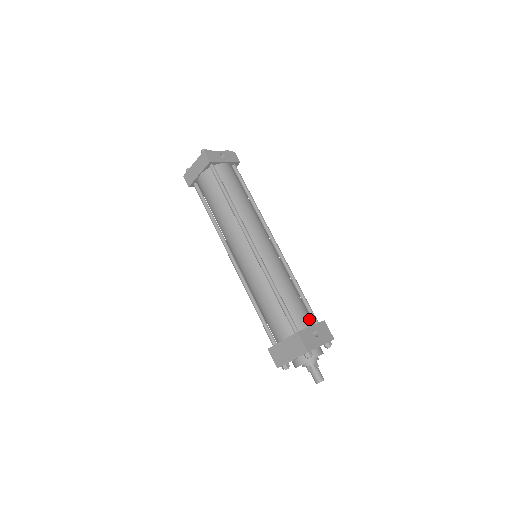
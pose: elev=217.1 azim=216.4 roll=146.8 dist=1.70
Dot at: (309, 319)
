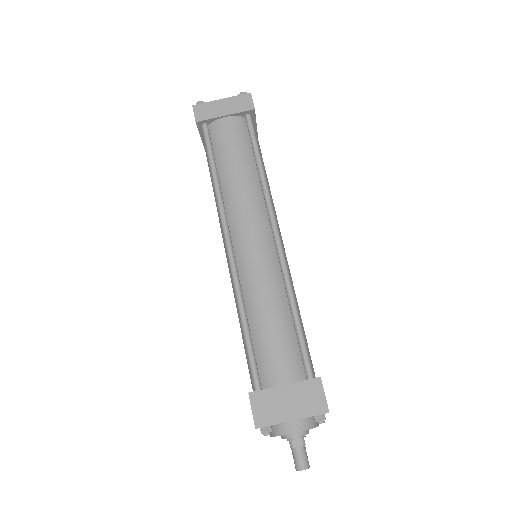
Dot at: occluded
